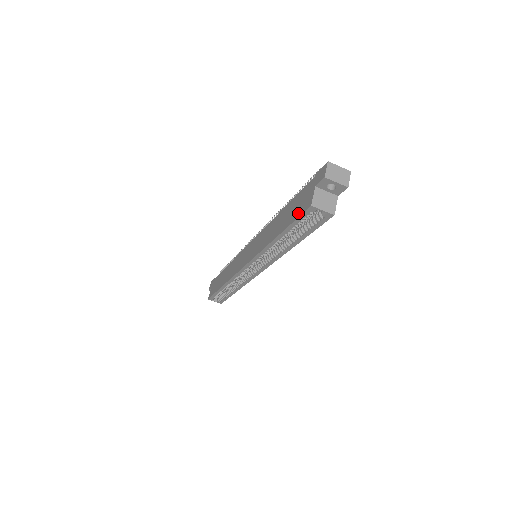
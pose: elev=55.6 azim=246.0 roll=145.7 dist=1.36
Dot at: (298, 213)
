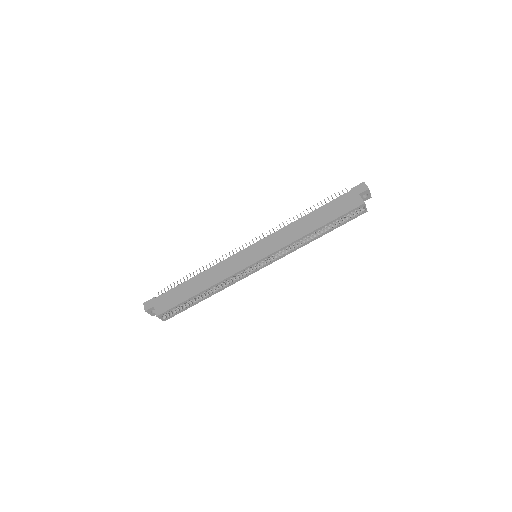
Dot at: (347, 210)
